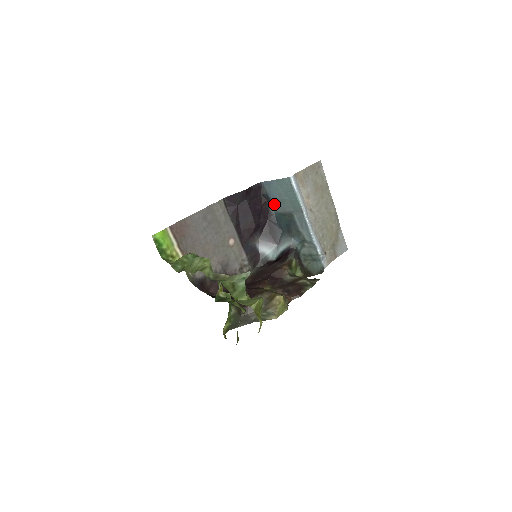
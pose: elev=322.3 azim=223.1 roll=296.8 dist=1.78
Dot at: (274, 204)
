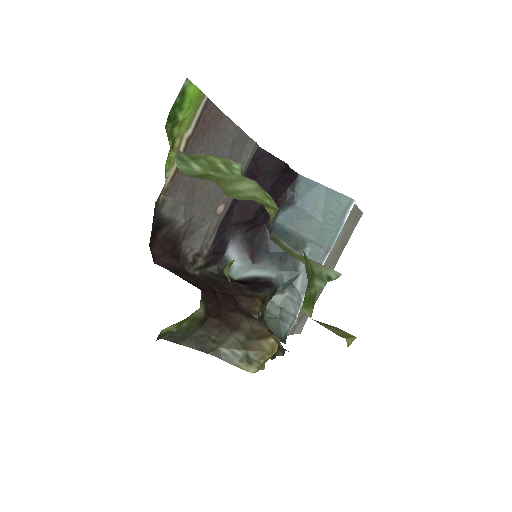
Dot at: (291, 213)
